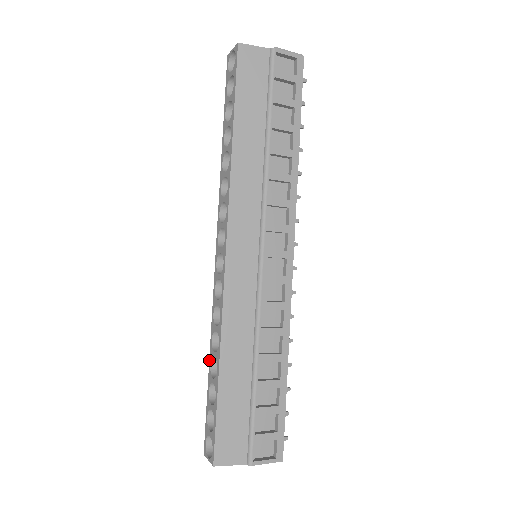
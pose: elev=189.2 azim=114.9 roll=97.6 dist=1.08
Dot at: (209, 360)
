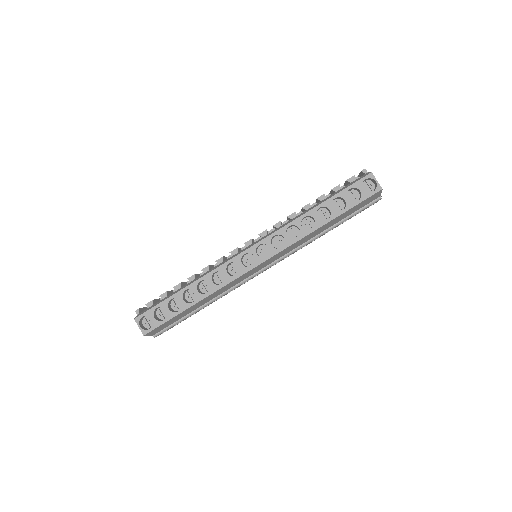
Dot at: (187, 286)
